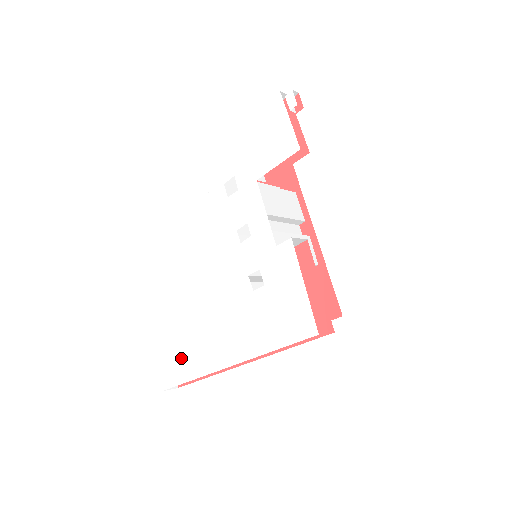
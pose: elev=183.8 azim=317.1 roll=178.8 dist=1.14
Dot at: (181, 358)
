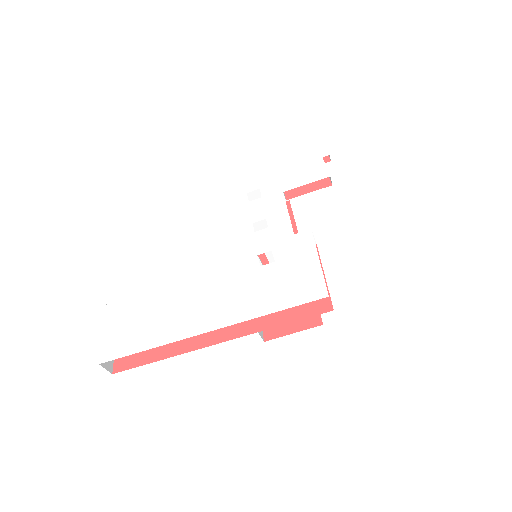
Dot at: (145, 328)
